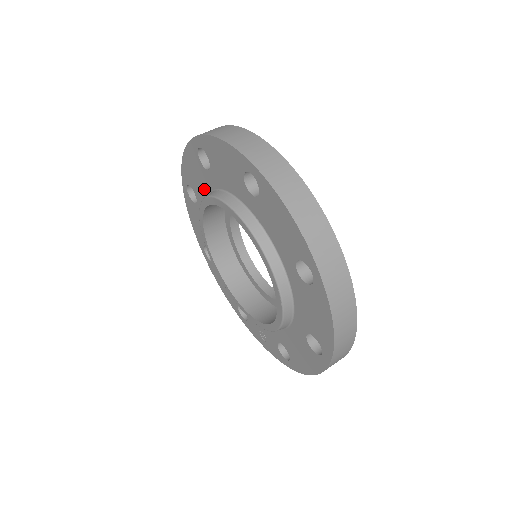
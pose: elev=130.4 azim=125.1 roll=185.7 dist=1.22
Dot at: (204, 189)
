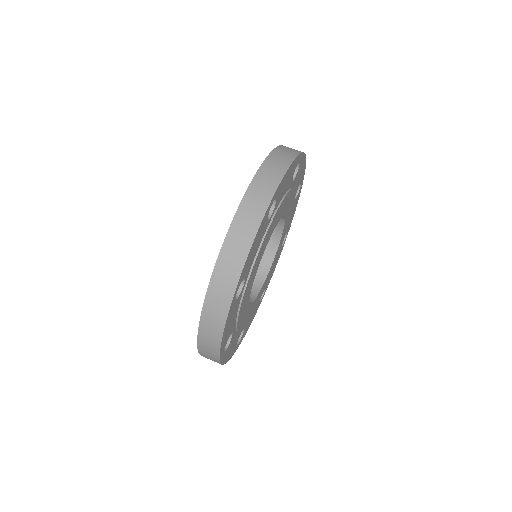
Dot at: occluded
